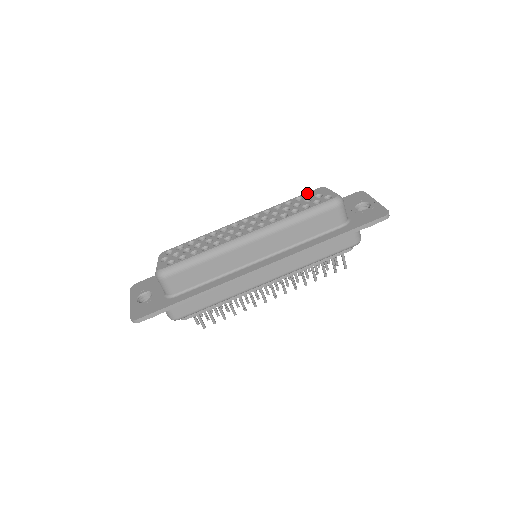
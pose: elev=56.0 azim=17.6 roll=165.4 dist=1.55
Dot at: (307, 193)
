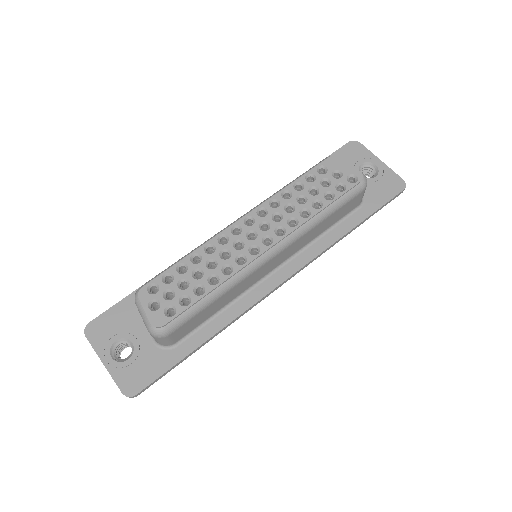
Dot at: (317, 167)
